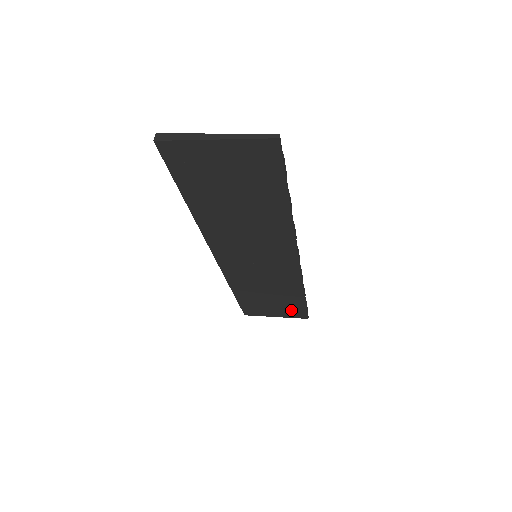
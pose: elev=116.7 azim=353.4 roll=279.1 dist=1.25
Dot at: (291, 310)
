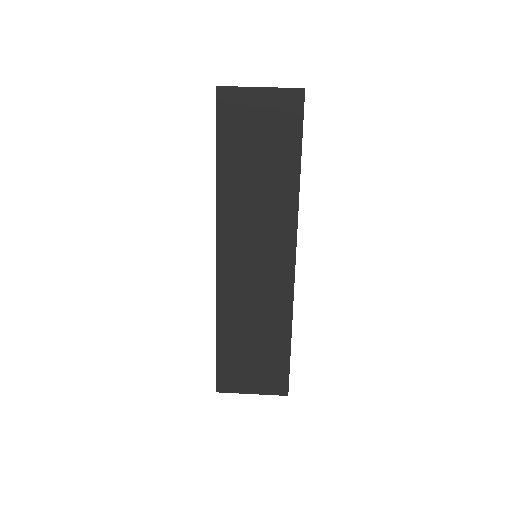
Dot at: (272, 374)
